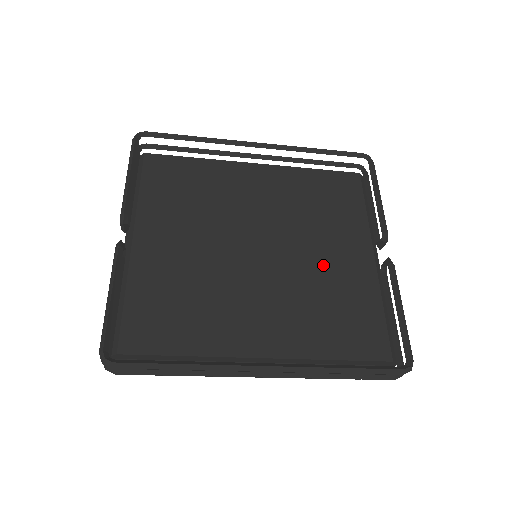
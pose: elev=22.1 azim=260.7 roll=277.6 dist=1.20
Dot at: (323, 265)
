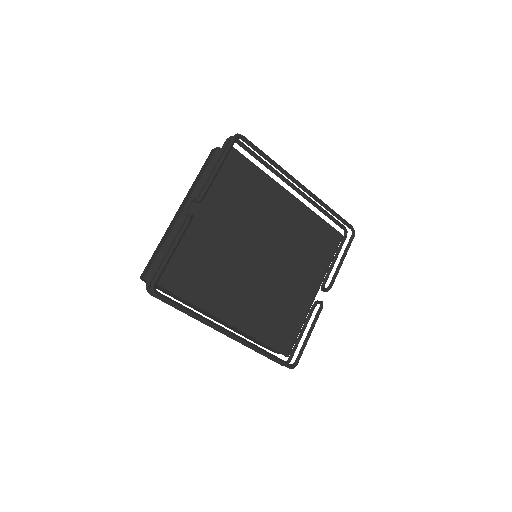
Dot at: (288, 285)
